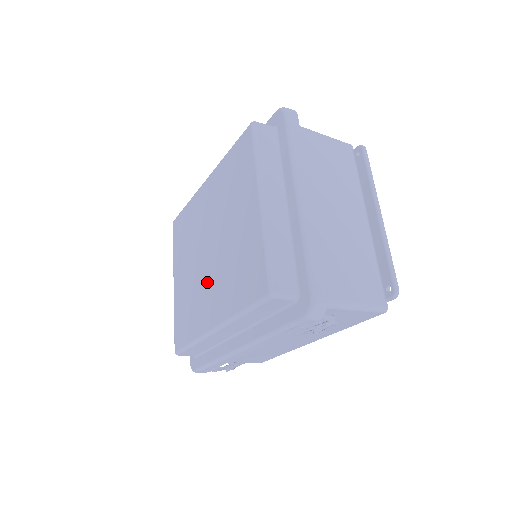
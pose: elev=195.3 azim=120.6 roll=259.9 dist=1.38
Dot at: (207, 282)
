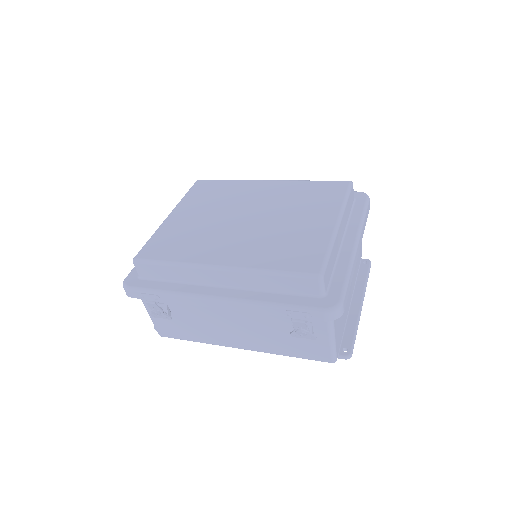
Dot at: (230, 235)
